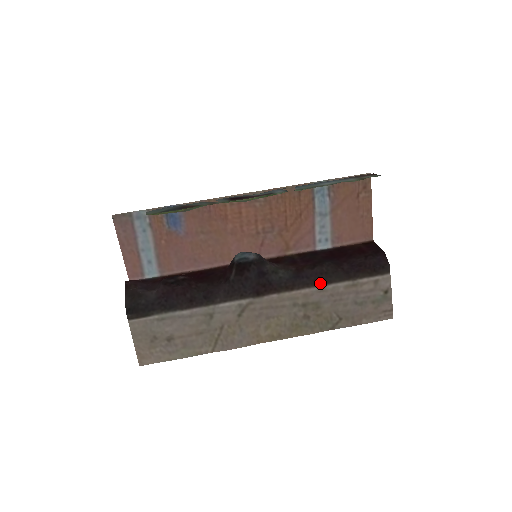
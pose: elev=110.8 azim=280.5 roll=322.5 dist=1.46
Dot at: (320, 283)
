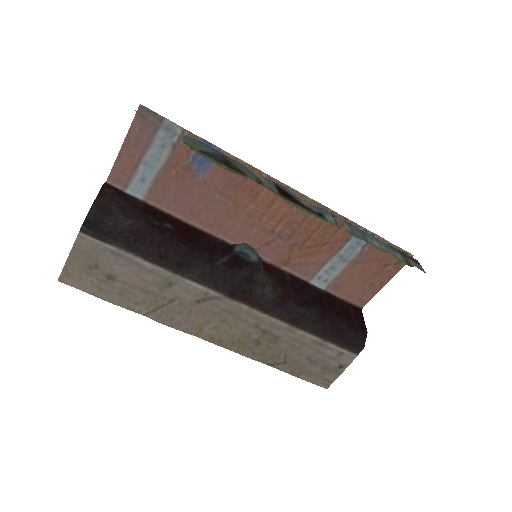
Dot at: (295, 324)
